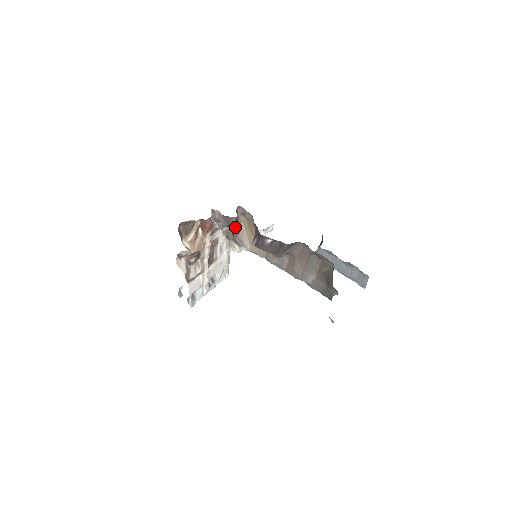
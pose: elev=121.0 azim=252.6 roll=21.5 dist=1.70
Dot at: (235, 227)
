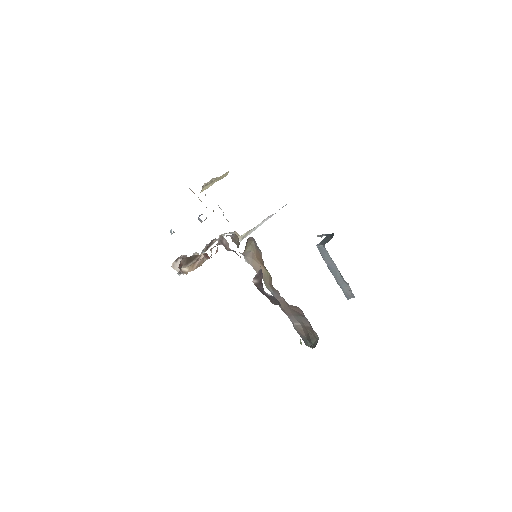
Dot at: occluded
